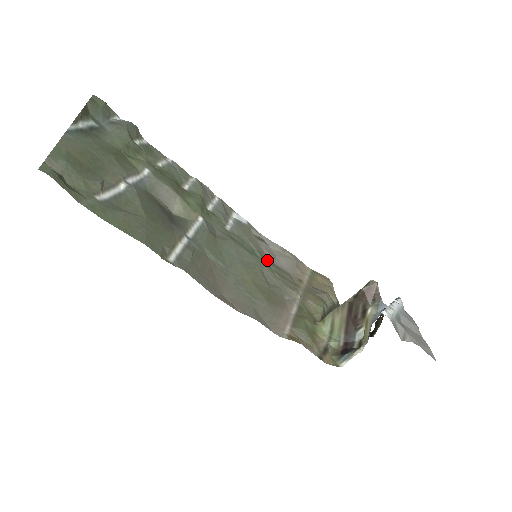
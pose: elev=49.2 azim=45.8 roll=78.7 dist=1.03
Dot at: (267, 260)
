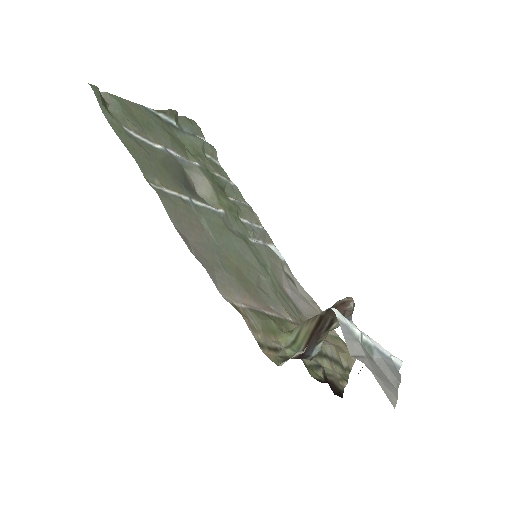
Dot at: (278, 283)
